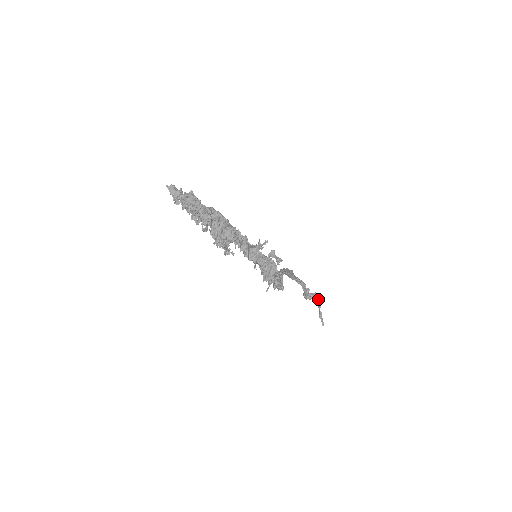
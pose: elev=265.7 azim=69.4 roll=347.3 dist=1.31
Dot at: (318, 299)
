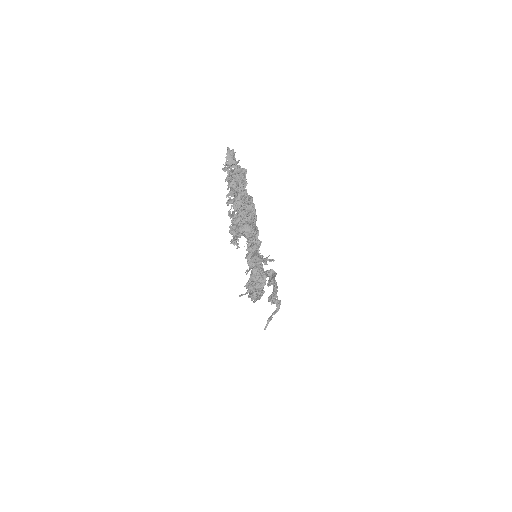
Dot at: (278, 307)
